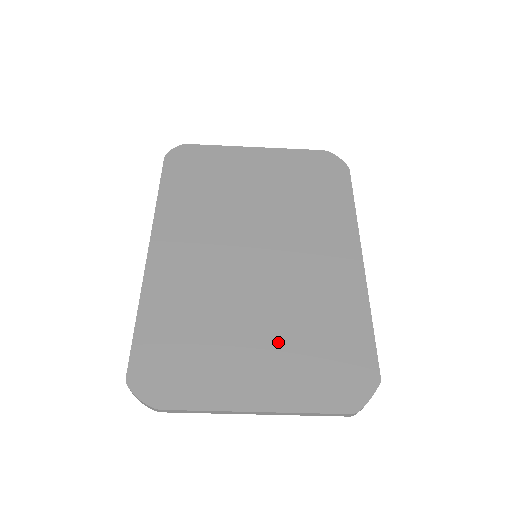
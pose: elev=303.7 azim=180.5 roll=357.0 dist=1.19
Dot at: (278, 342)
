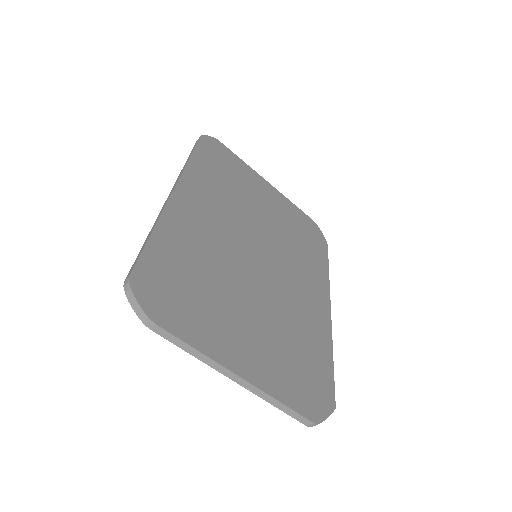
Dot at: (266, 331)
